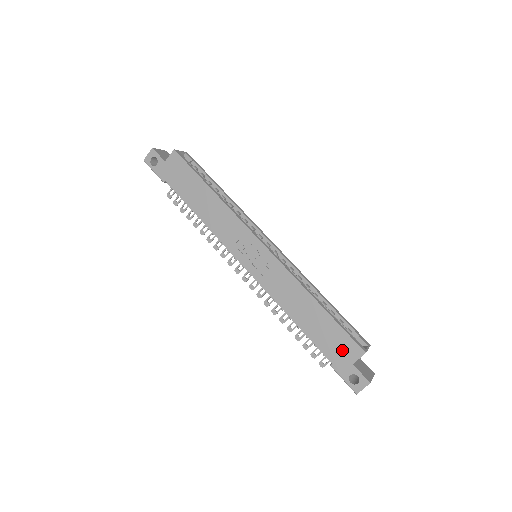
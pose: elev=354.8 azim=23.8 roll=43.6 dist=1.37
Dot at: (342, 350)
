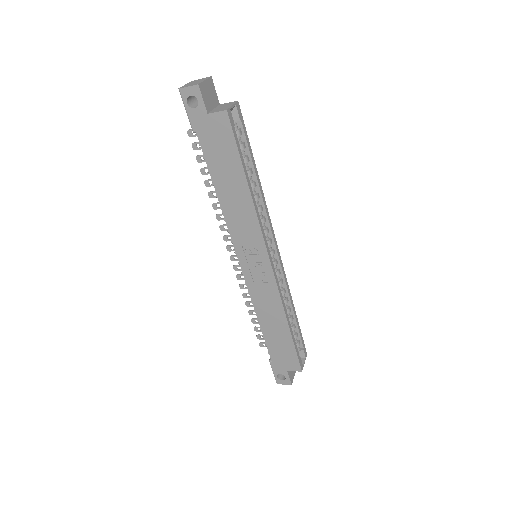
Dot at: (285, 360)
